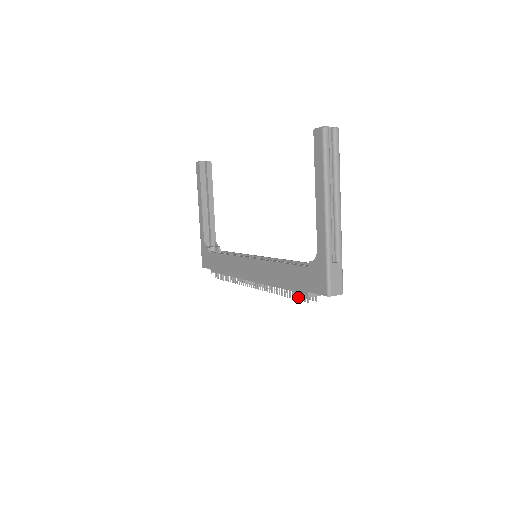
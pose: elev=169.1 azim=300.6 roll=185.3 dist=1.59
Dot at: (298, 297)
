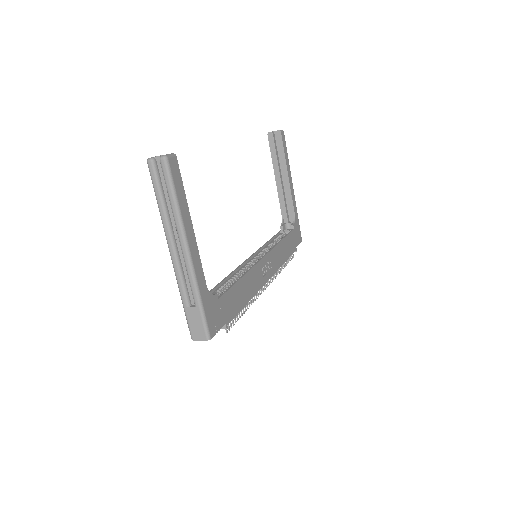
Dot at: occluded
